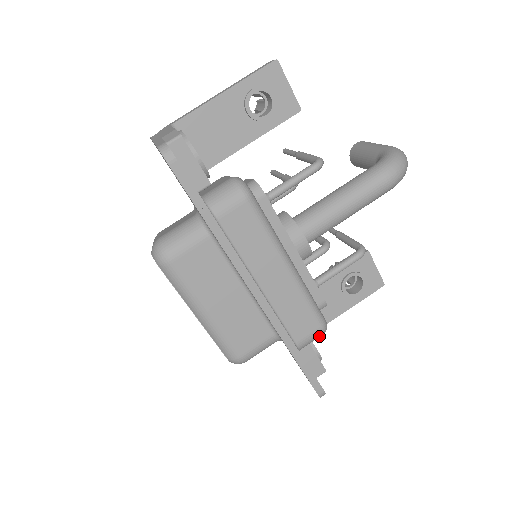
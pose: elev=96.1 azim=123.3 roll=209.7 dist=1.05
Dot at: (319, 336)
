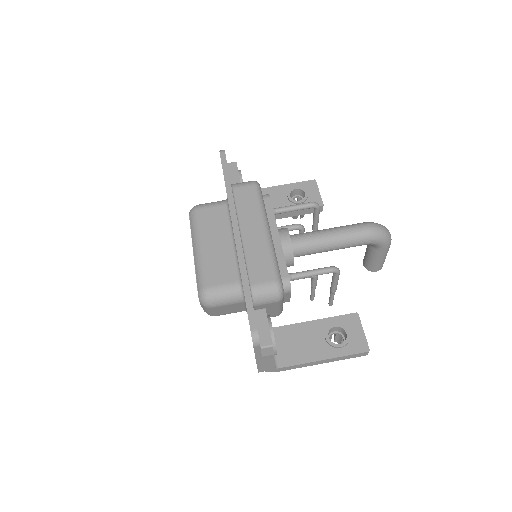
Dot at: (272, 292)
